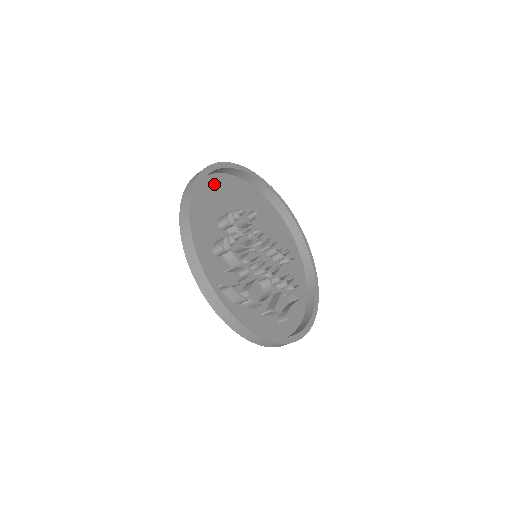
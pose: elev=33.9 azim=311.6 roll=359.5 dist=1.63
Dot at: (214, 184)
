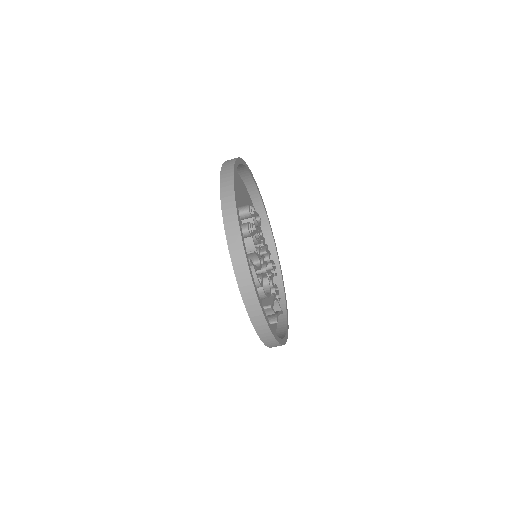
Dot at: occluded
